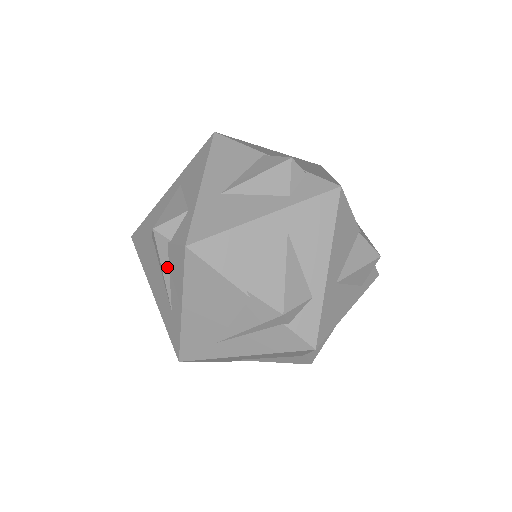
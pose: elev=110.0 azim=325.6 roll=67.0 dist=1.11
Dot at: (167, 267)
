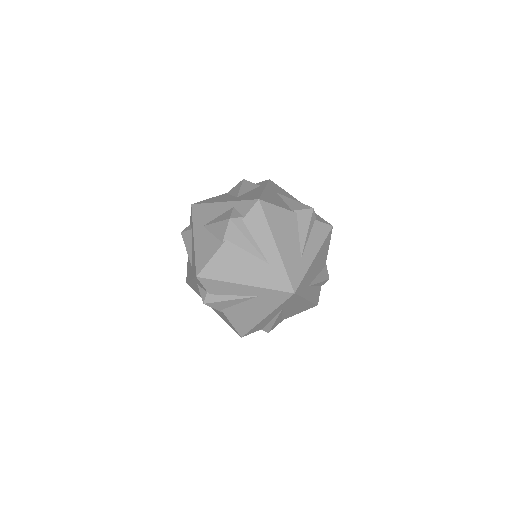
Dot at: (250, 235)
